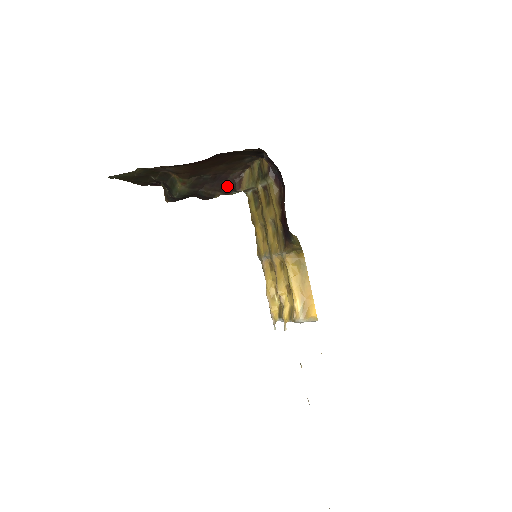
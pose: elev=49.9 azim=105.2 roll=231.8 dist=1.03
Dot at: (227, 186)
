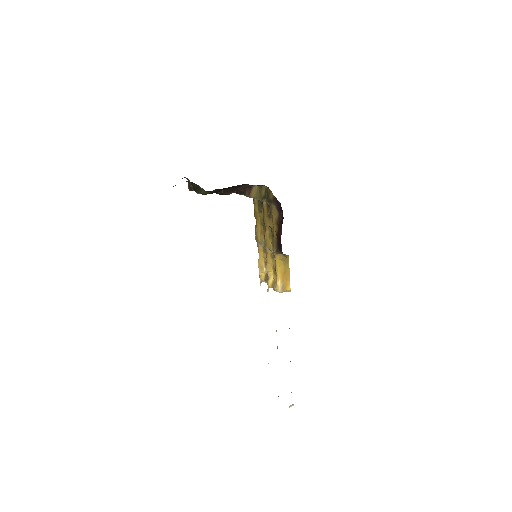
Dot at: (239, 190)
